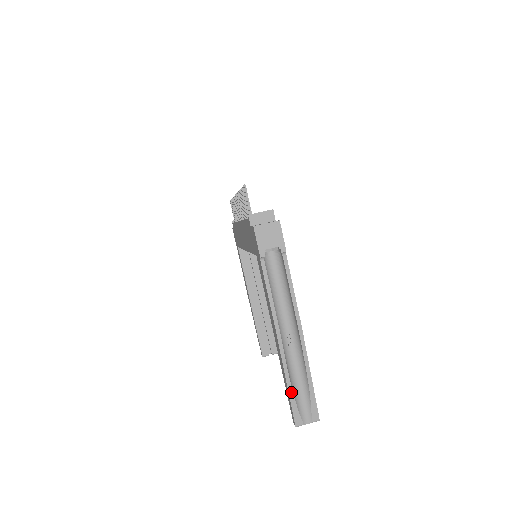
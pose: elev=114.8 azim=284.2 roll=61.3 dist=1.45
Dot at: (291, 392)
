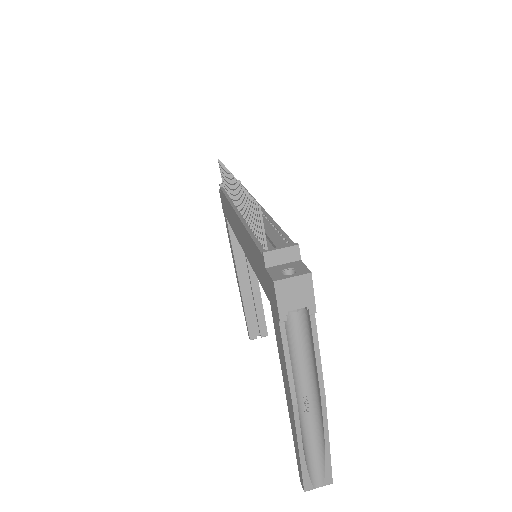
Dot at: (303, 462)
